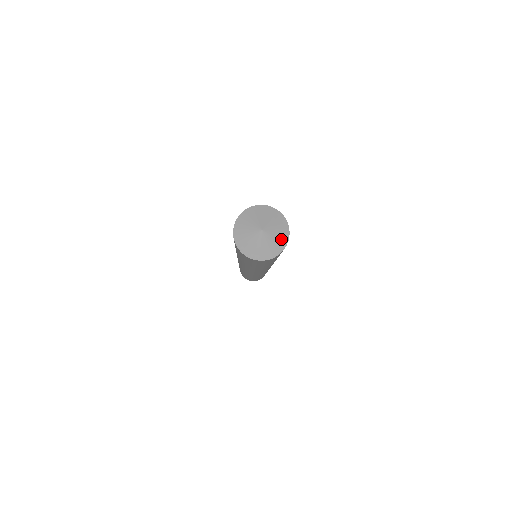
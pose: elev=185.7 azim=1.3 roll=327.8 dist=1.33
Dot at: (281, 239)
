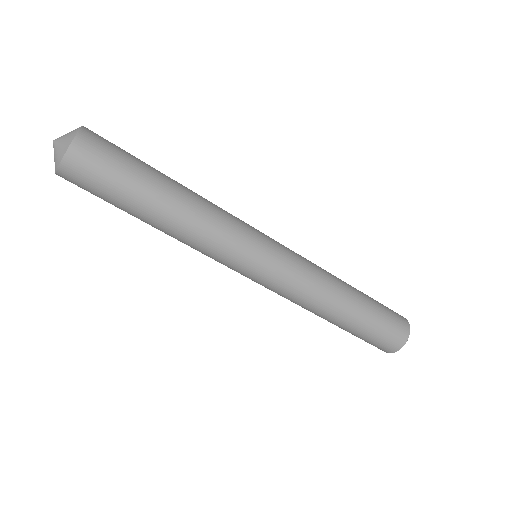
Dot at: (60, 153)
